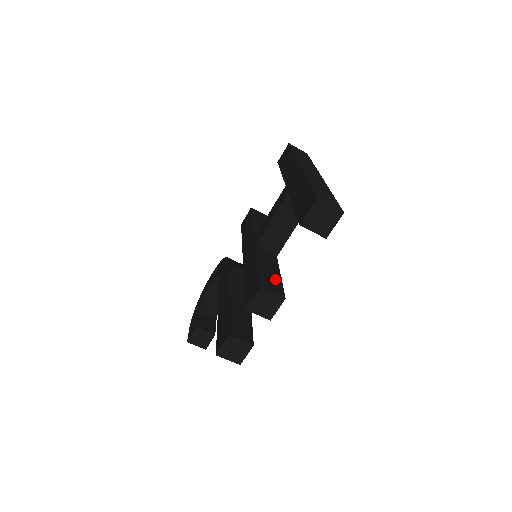
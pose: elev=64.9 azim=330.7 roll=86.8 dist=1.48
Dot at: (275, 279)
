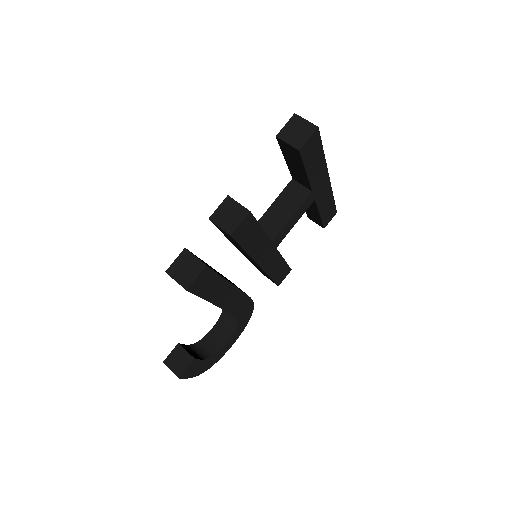
Dot at: occluded
